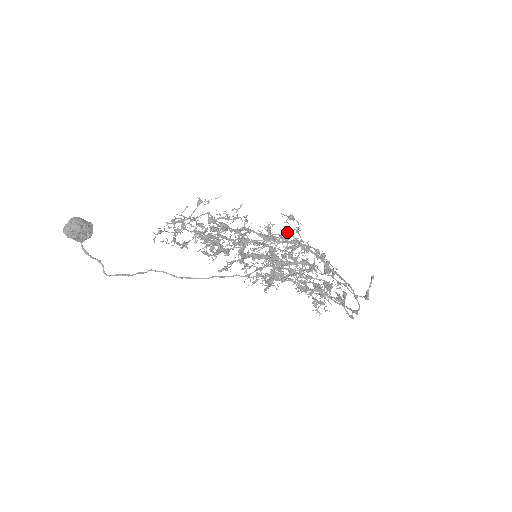
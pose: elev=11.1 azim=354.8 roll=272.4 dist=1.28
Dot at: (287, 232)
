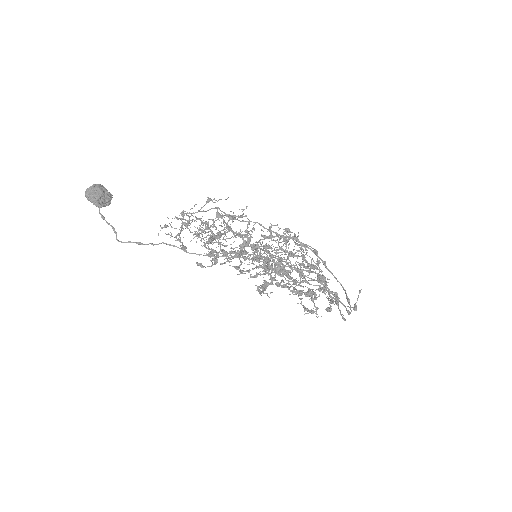
Dot at: (288, 234)
